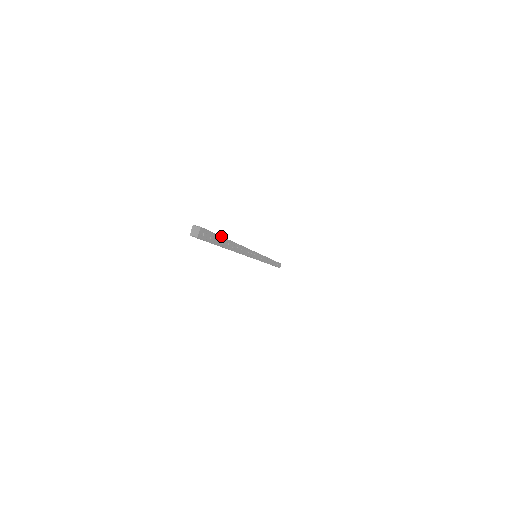
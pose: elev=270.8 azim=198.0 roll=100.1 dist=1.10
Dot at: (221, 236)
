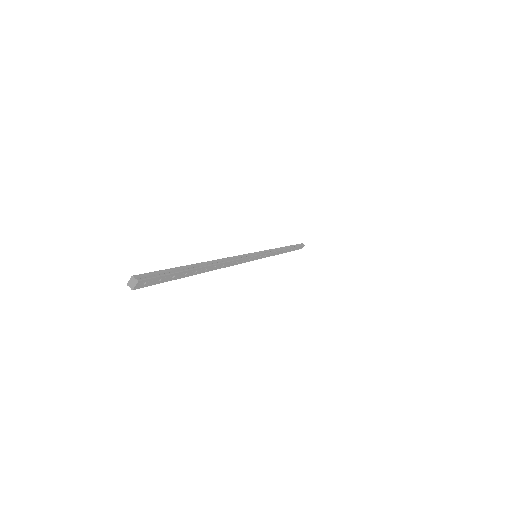
Dot at: (182, 271)
